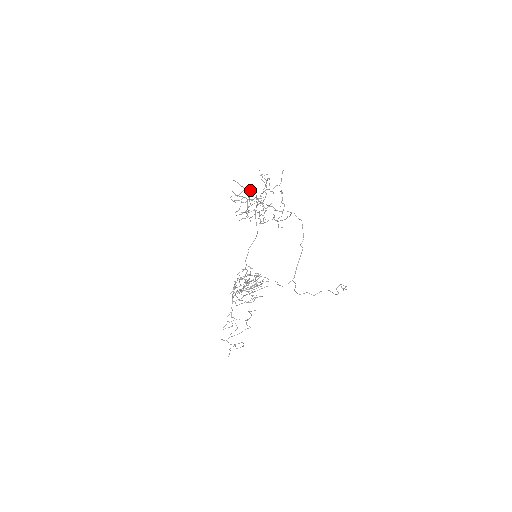
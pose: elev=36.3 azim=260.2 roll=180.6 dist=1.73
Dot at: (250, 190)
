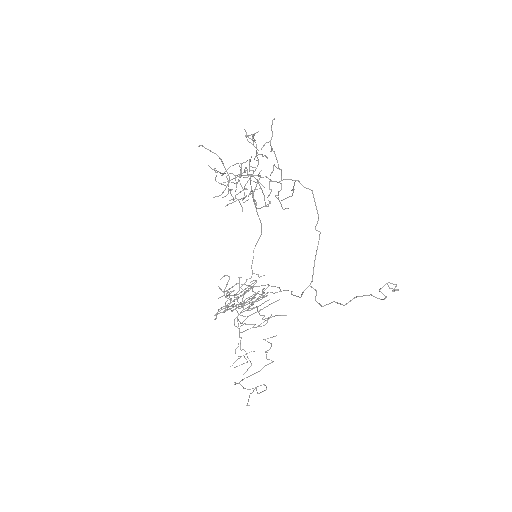
Dot at: (240, 163)
